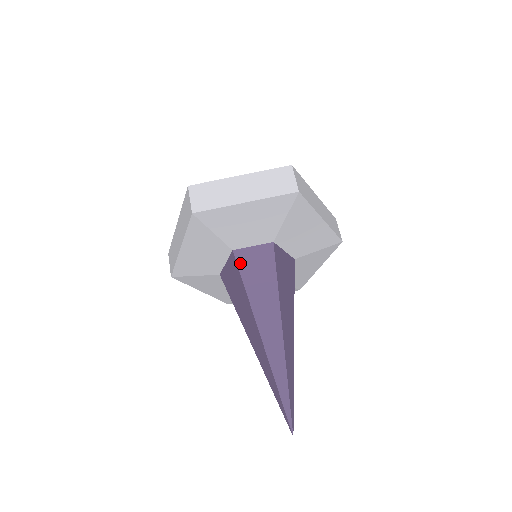
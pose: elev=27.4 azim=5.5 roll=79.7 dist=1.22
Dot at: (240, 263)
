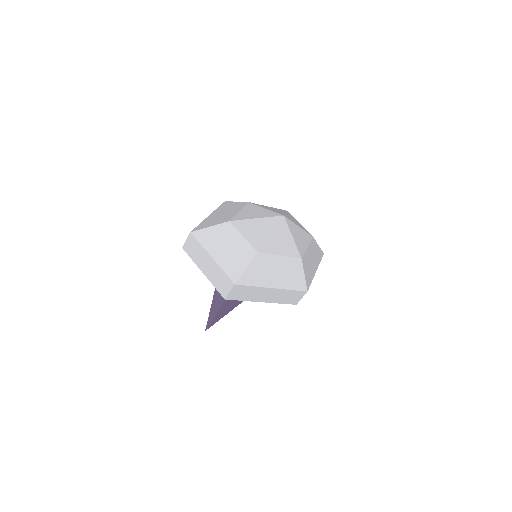
Dot at: occluded
